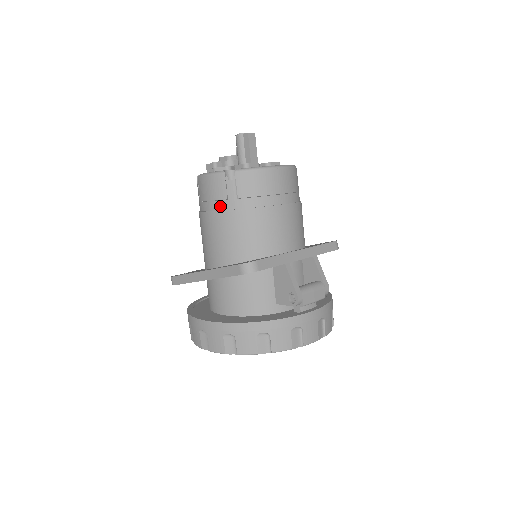
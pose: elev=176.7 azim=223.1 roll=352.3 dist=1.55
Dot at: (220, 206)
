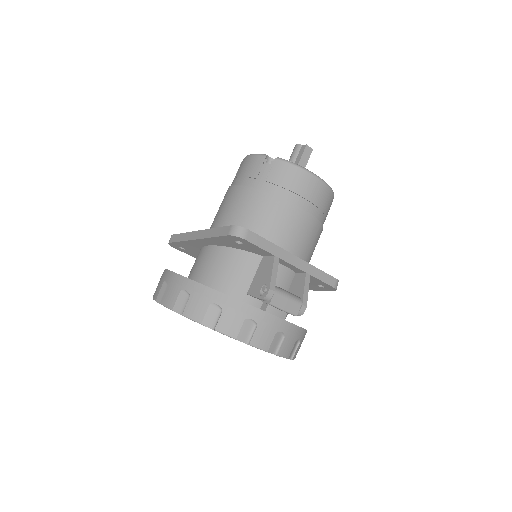
Dot at: (247, 182)
